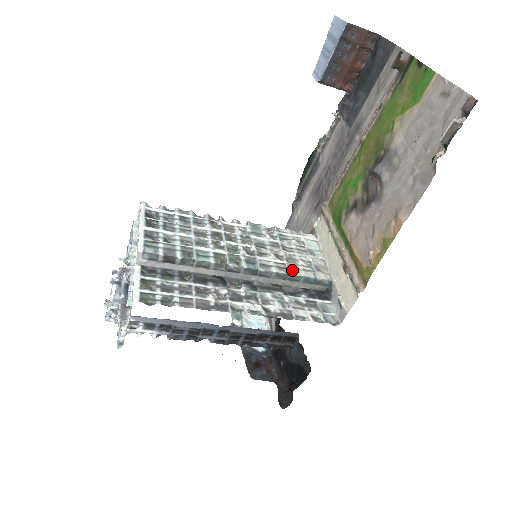
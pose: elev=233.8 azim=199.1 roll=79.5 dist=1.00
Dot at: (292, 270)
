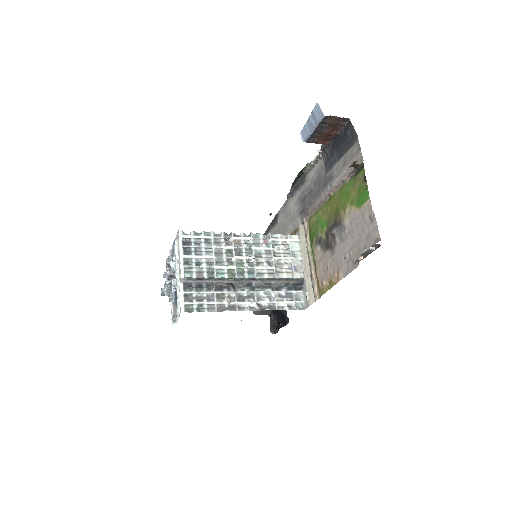
Dot at: (278, 274)
